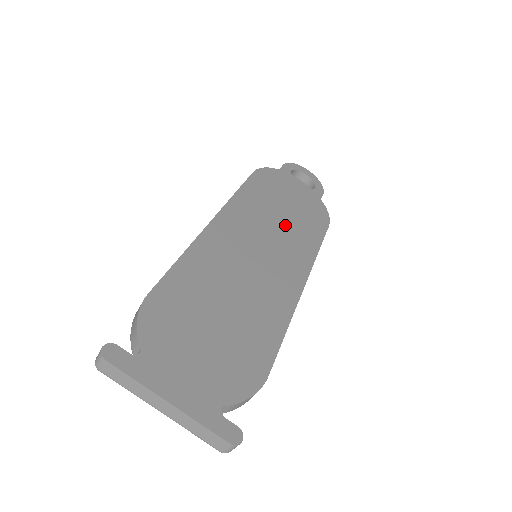
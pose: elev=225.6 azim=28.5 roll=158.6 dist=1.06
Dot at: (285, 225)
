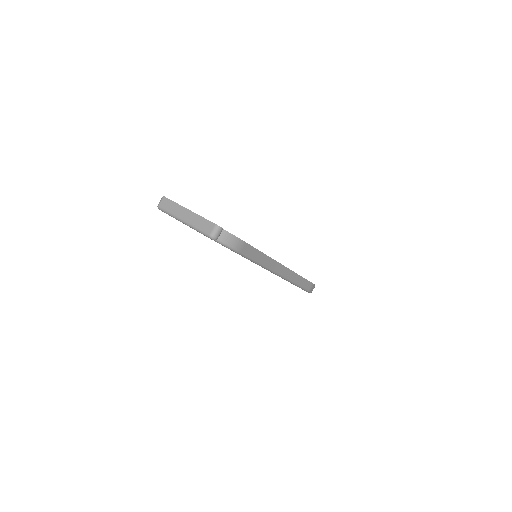
Dot at: occluded
